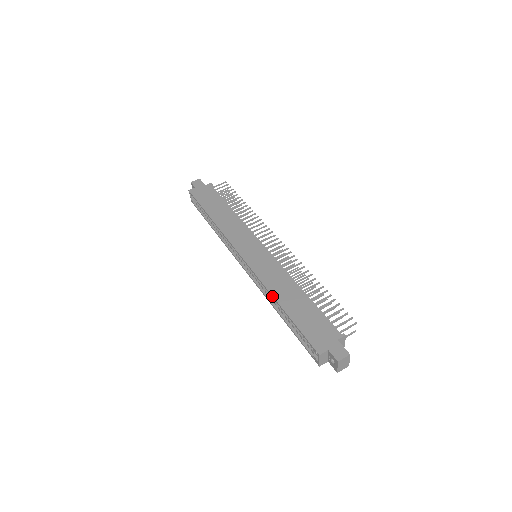
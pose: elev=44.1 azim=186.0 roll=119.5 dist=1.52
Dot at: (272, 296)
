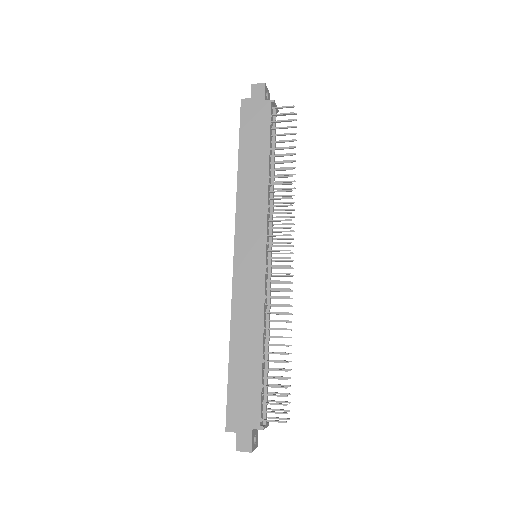
Dot at: (230, 331)
